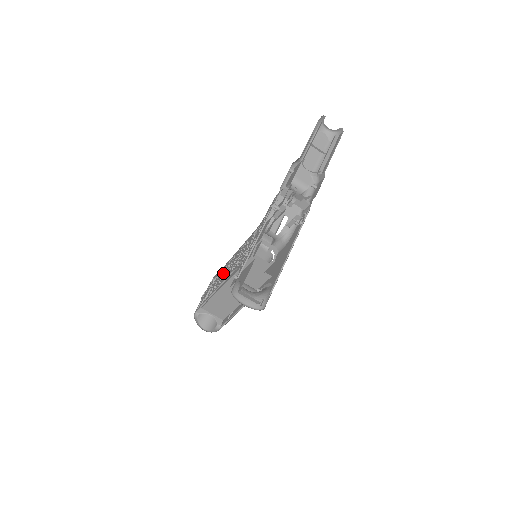
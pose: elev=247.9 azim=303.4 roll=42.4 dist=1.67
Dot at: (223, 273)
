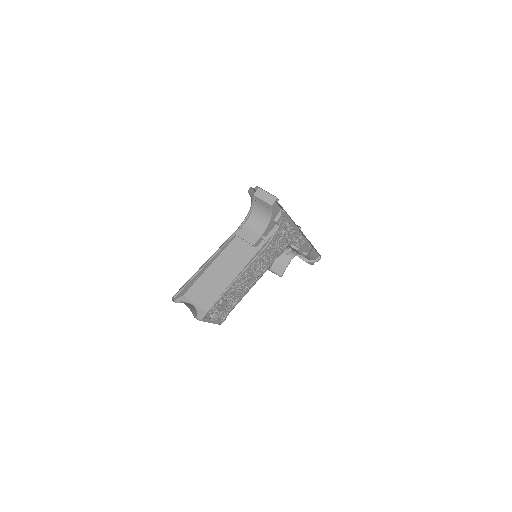
Dot at: occluded
